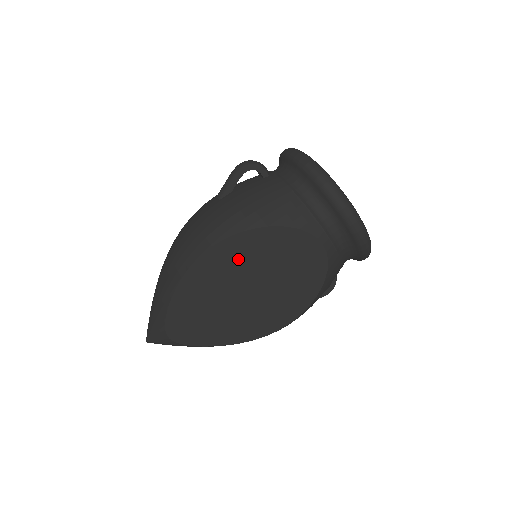
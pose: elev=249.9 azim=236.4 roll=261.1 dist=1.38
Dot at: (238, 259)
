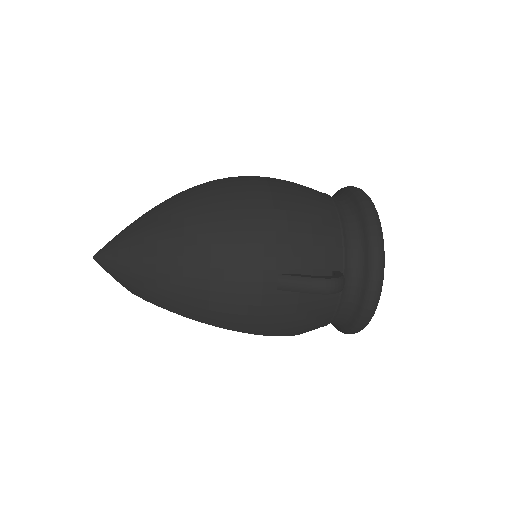
Dot at: occluded
